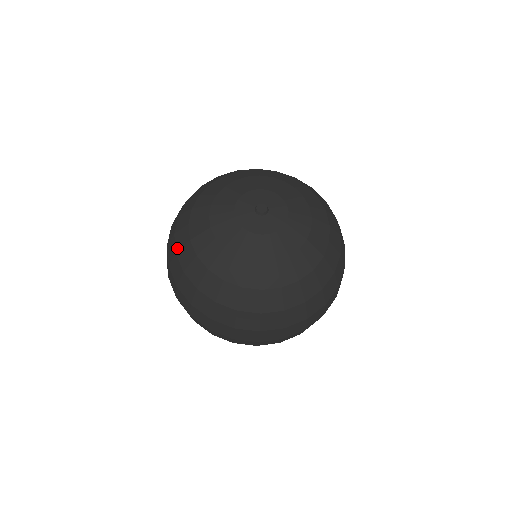
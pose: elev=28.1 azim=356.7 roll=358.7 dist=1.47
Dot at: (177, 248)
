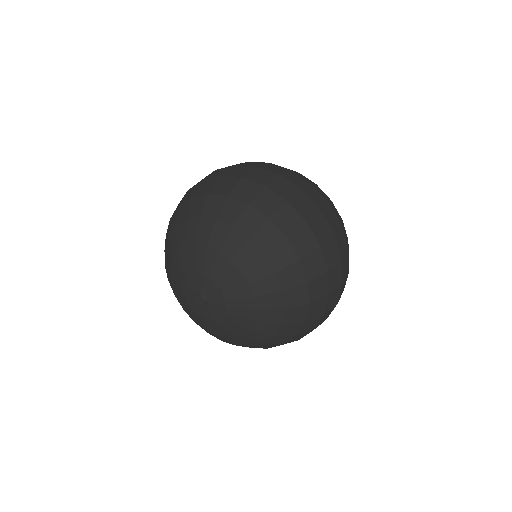
Dot at: occluded
